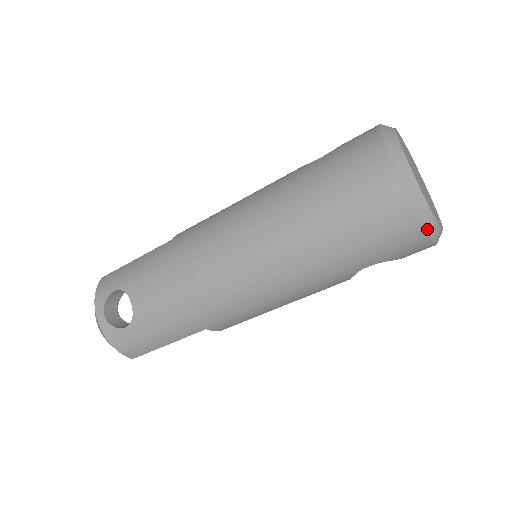
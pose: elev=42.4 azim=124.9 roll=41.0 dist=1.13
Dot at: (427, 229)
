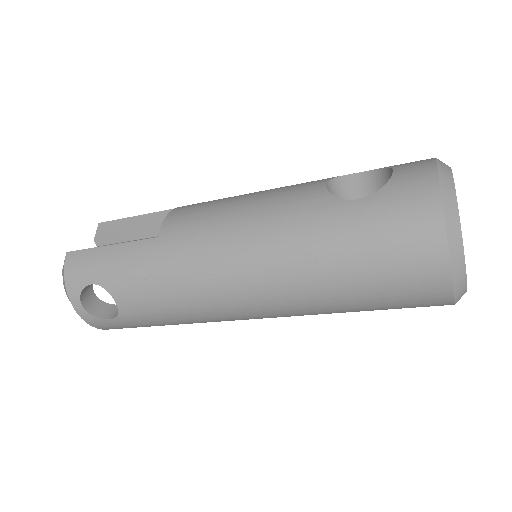
Dot at: occluded
